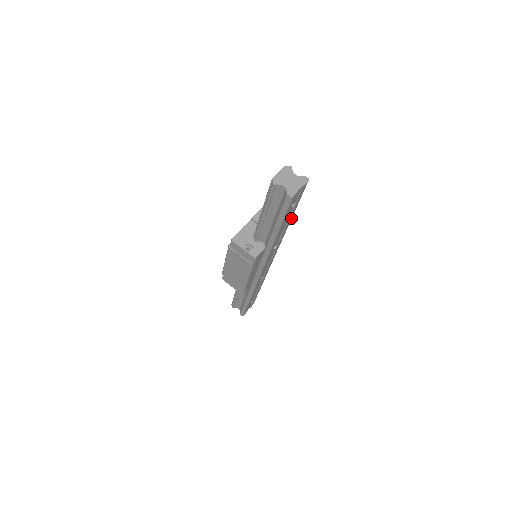
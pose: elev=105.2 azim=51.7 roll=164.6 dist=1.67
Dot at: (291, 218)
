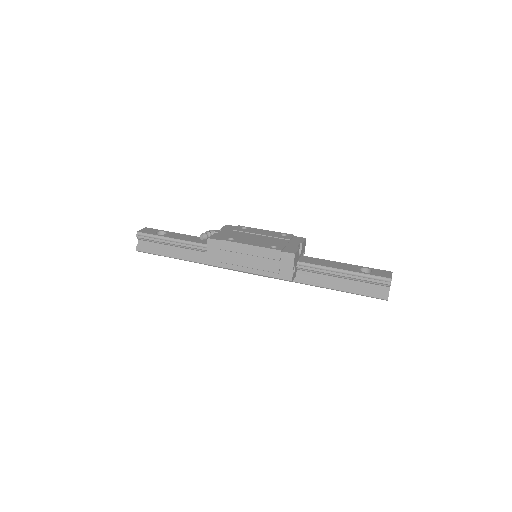
Dot at: occluded
